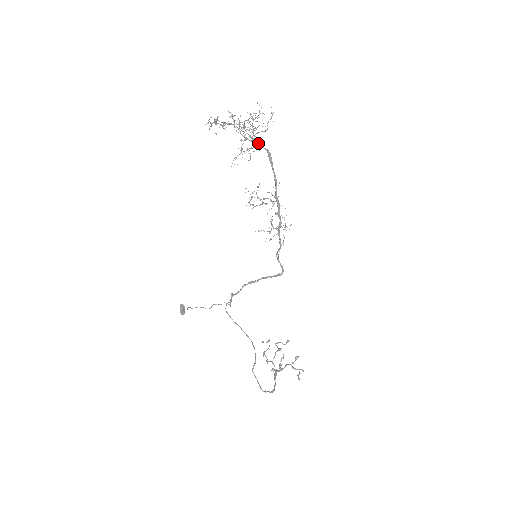
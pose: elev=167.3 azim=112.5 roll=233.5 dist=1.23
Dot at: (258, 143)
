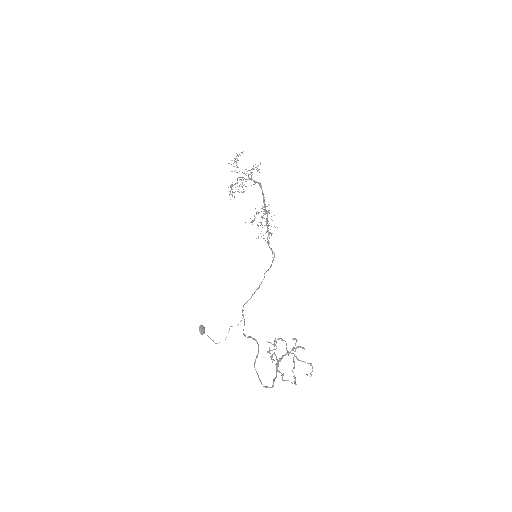
Dot at: (251, 179)
